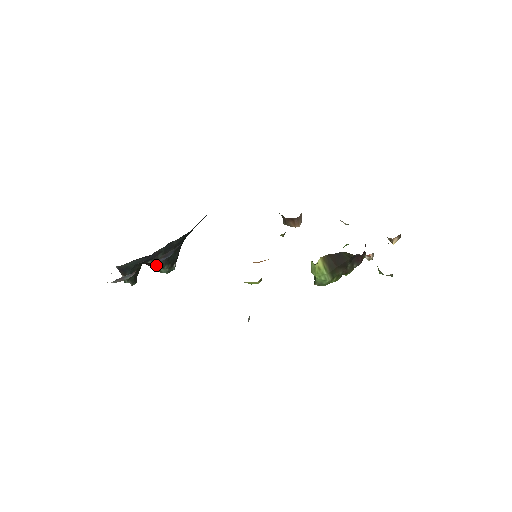
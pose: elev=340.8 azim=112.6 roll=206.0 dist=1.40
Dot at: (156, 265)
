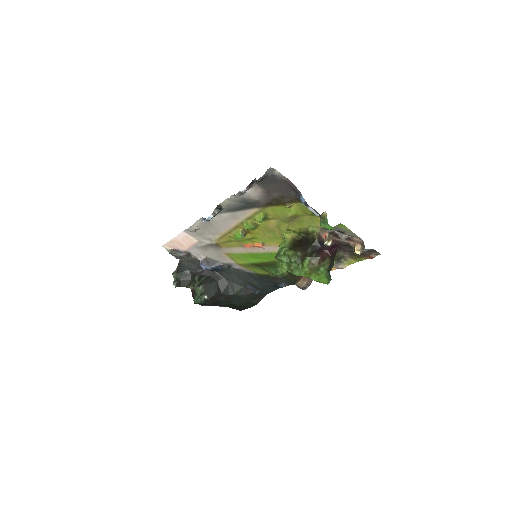
Dot at: (197, 283)
